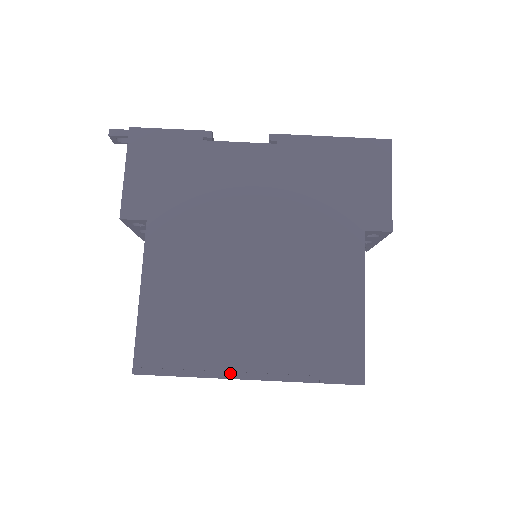
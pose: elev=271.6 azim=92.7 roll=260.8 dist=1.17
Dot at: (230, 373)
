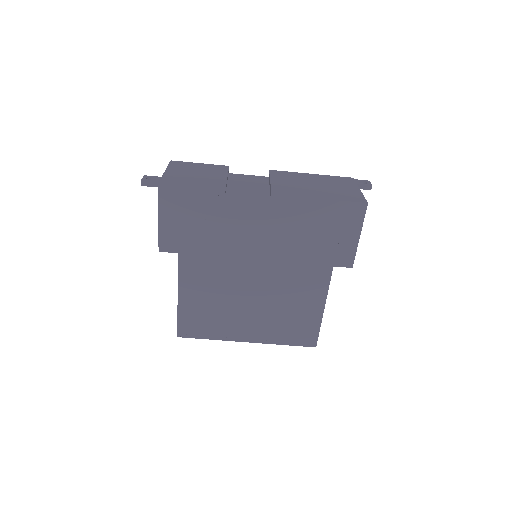
Dot at: (236, 339)
